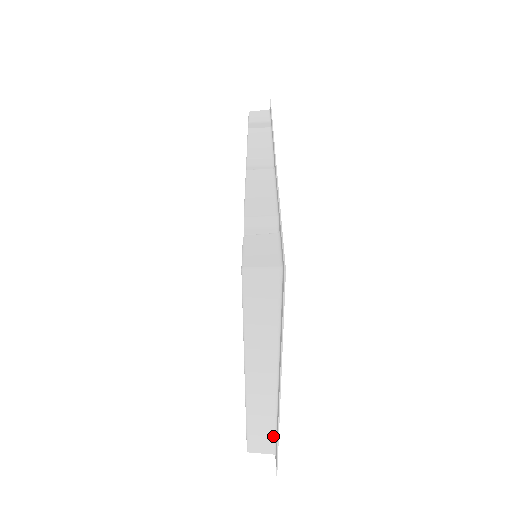
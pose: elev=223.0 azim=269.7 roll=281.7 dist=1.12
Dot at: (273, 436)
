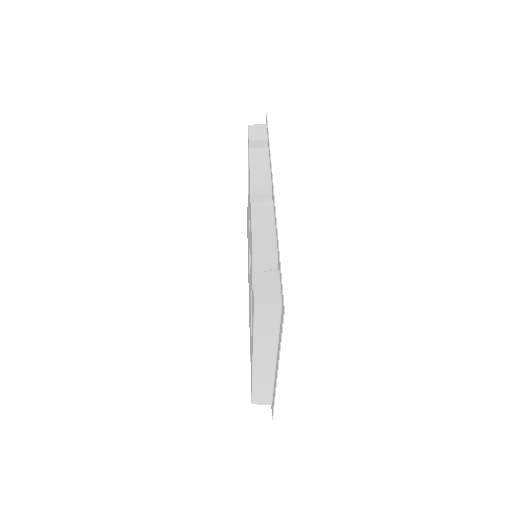
Dot at: (270, 395)
